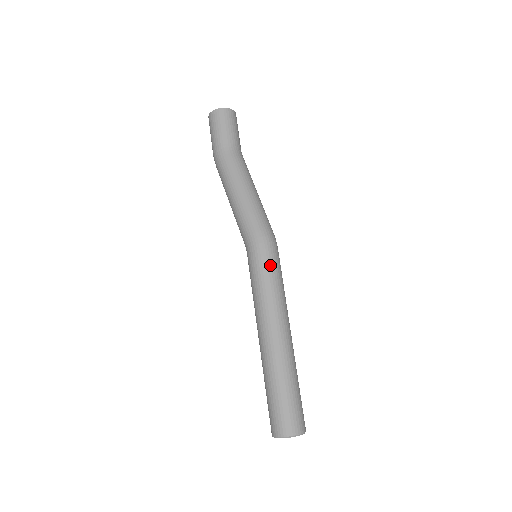
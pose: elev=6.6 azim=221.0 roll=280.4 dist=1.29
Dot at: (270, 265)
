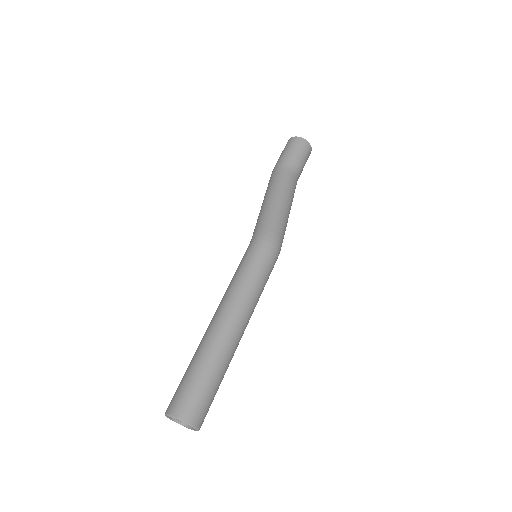
Dot at: (259, 261)
